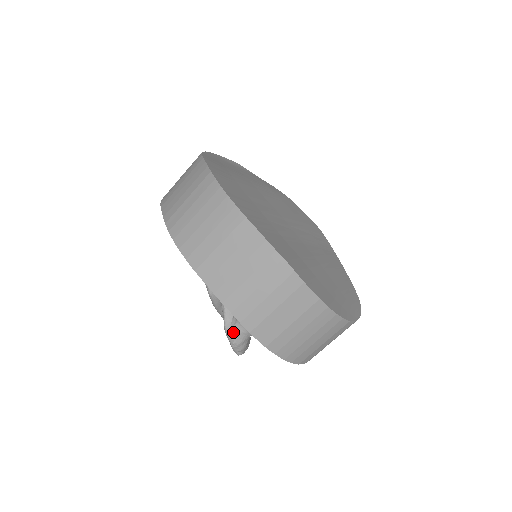
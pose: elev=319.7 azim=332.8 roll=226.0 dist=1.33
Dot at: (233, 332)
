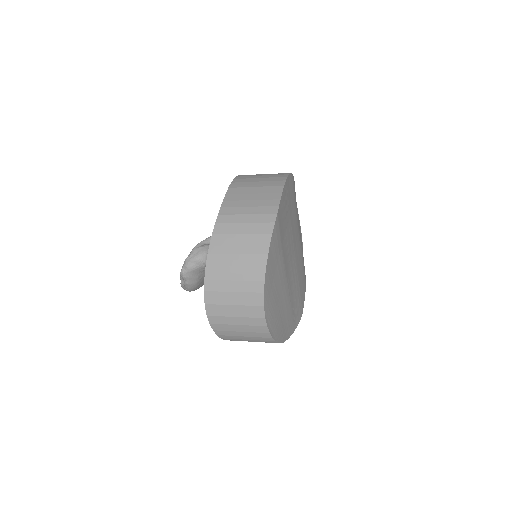
Dot at: (199, 248)
